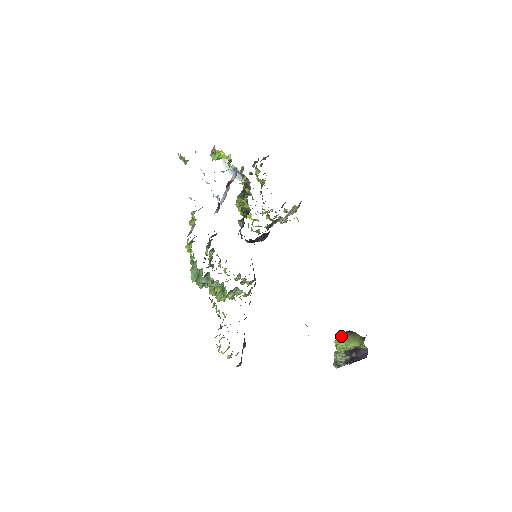
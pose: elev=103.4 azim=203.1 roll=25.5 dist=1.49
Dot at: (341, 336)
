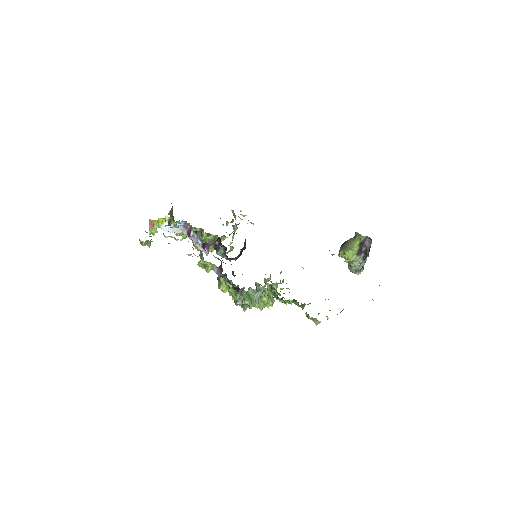
Dot at: (345, 249)
